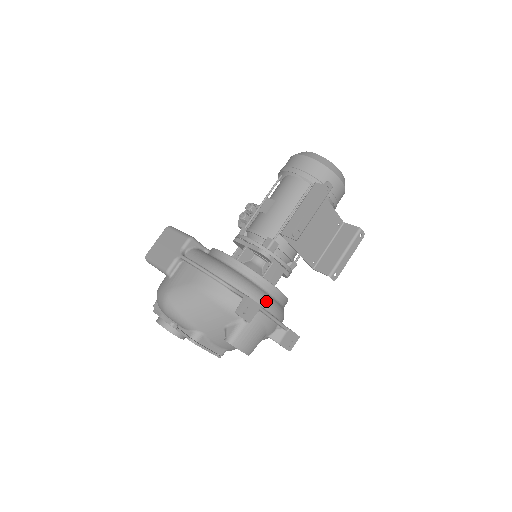
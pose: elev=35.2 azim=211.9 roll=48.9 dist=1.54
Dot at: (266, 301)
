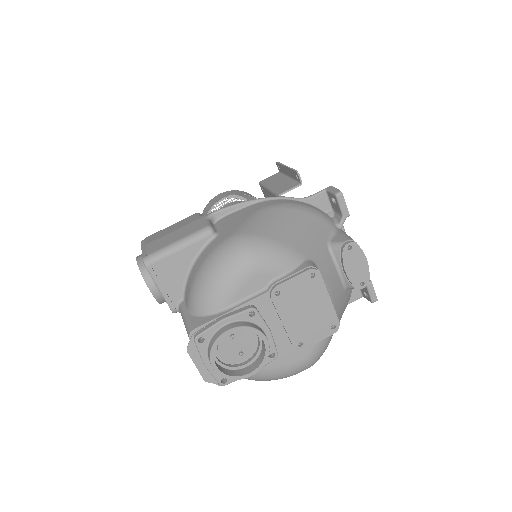
Dot at: occluded
